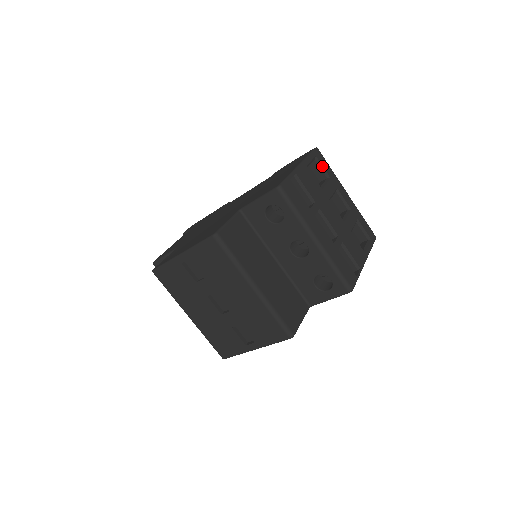
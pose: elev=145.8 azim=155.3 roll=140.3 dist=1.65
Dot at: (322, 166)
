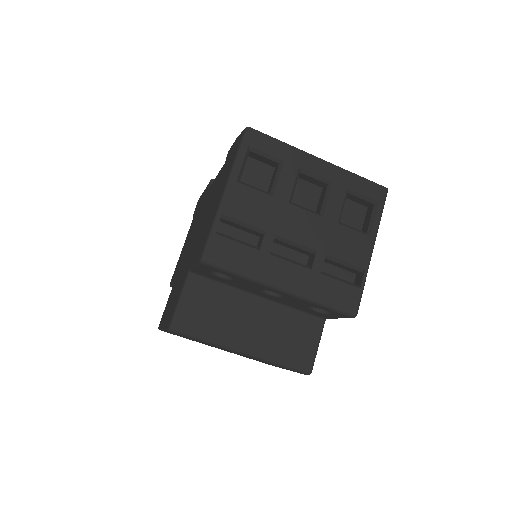
Dot at: (264, 153)
